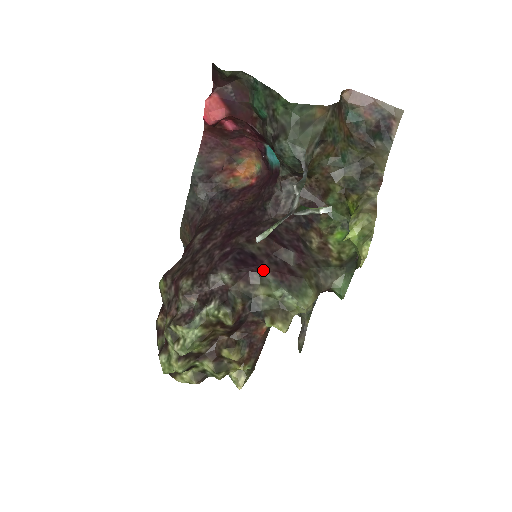
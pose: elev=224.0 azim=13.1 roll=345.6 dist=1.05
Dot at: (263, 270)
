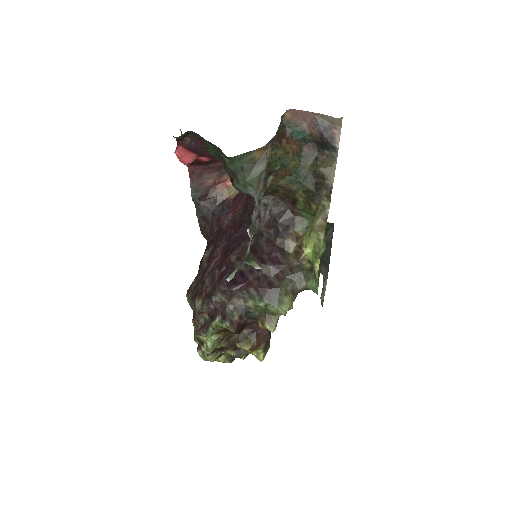
Dot at: (249, 286)
